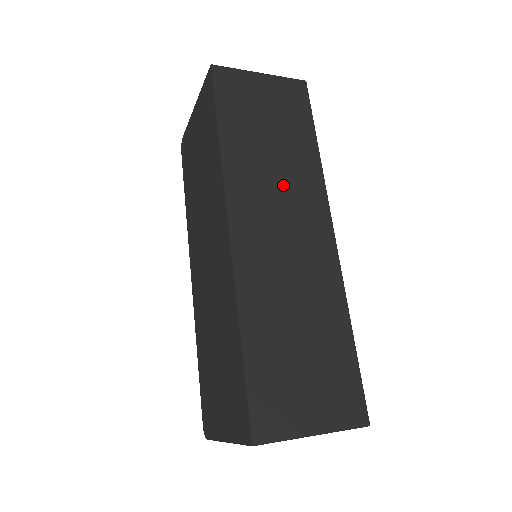
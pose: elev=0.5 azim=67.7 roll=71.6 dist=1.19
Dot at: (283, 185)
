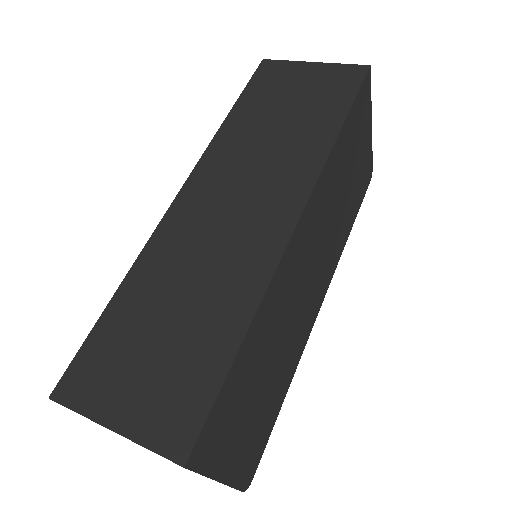
Dot at: (266, 163)
